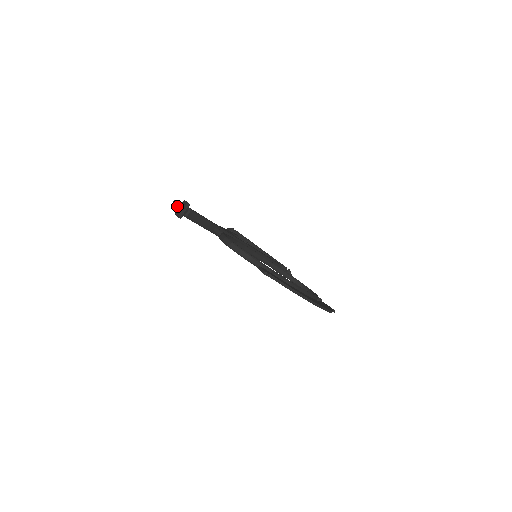
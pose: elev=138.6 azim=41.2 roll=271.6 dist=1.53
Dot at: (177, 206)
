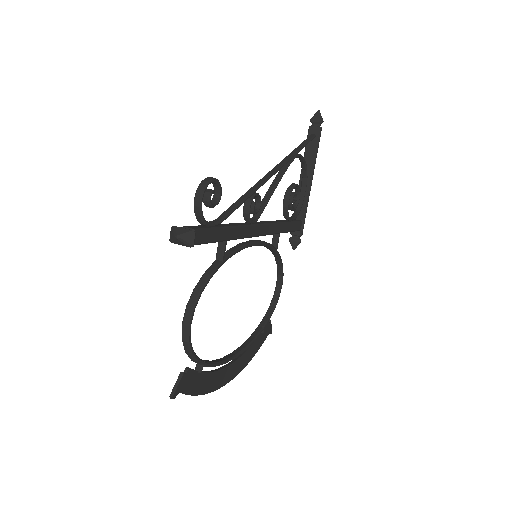
Dot at: (194, 203)
